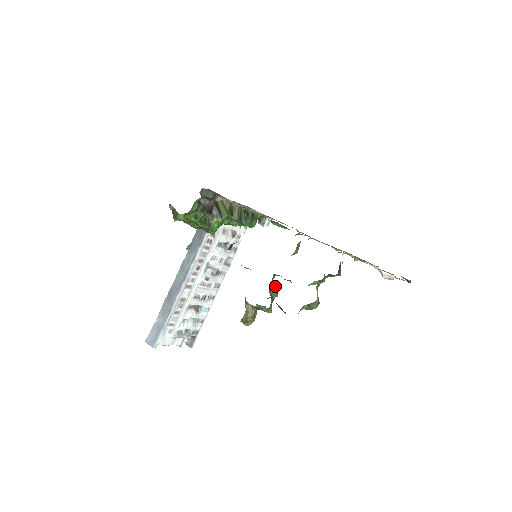
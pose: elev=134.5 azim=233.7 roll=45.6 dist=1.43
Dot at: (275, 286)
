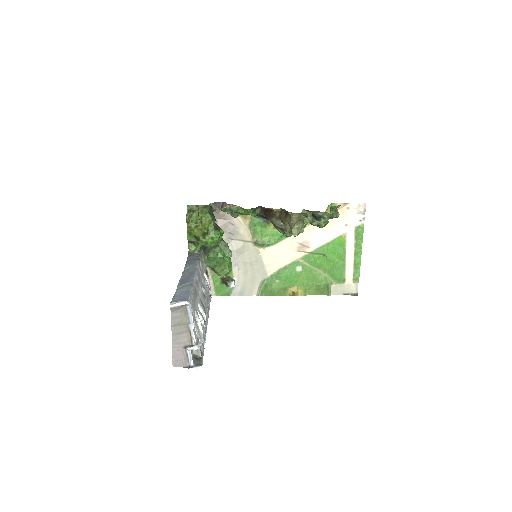
Dot at: occluded
